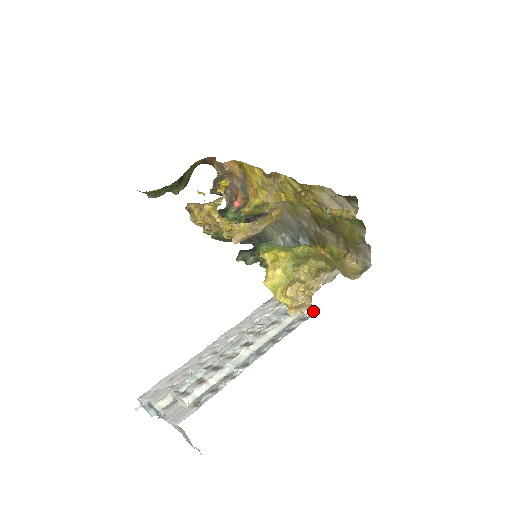
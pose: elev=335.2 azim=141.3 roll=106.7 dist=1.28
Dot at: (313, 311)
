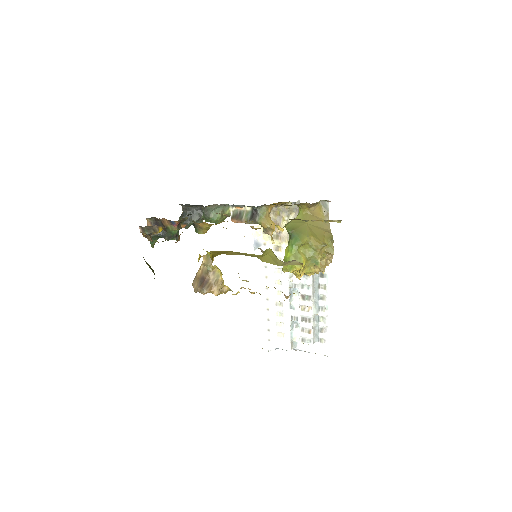
Dot at: occluded
